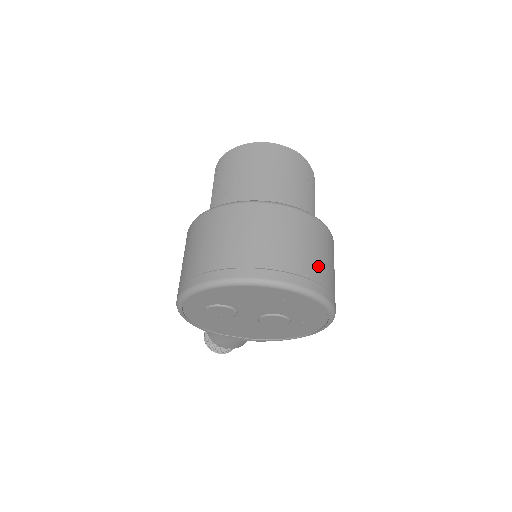
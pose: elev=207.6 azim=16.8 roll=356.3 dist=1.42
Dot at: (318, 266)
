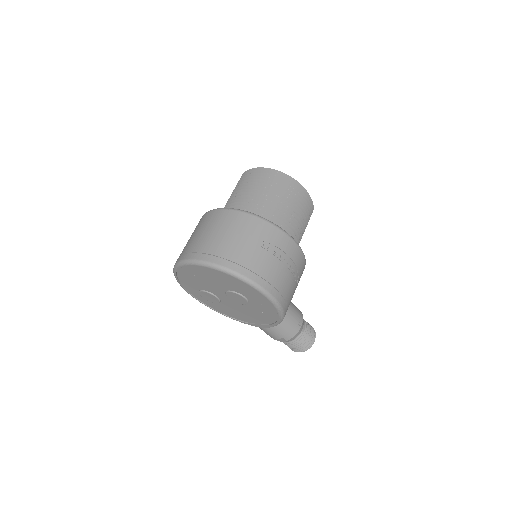
Dot at: (222, 244)
